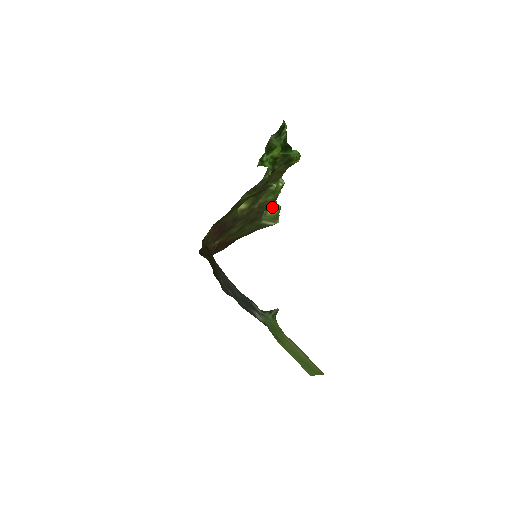
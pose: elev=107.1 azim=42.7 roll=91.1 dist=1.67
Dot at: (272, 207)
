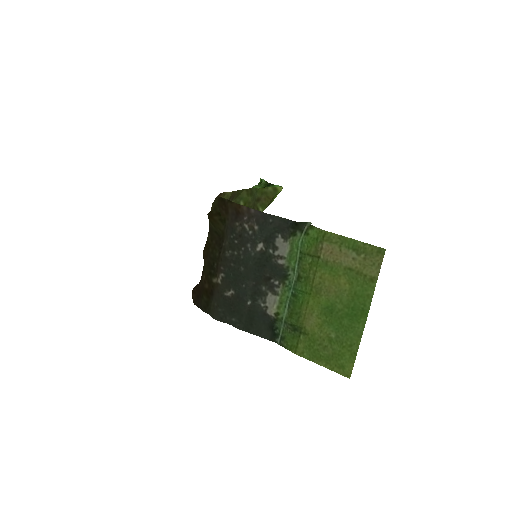
Dot at: occluded
